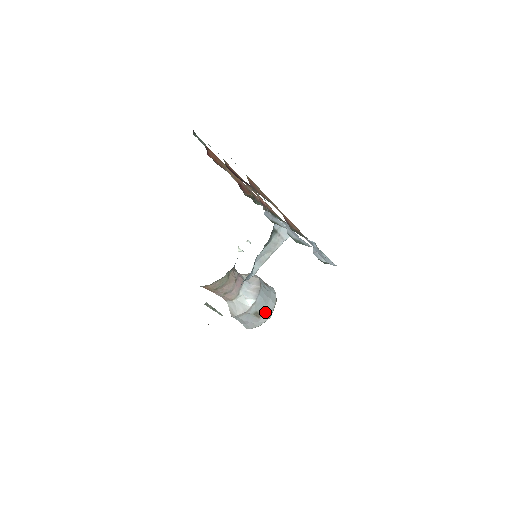
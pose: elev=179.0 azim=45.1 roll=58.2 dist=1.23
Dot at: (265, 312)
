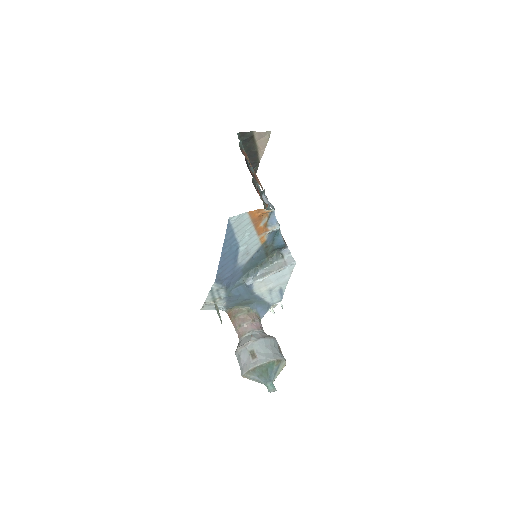
Dot at: (261, 357)
